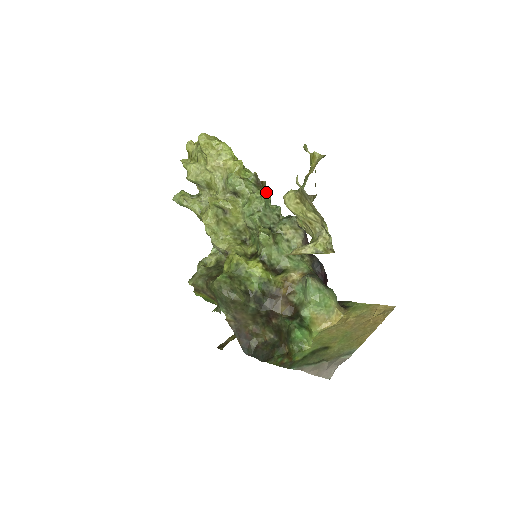
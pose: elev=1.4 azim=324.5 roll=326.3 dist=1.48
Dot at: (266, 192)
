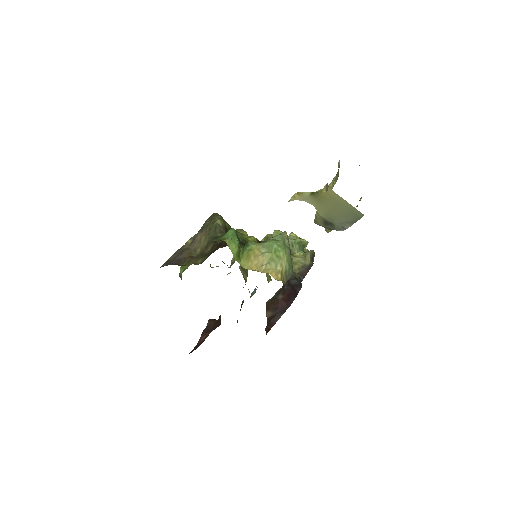
Dot at: occluded
